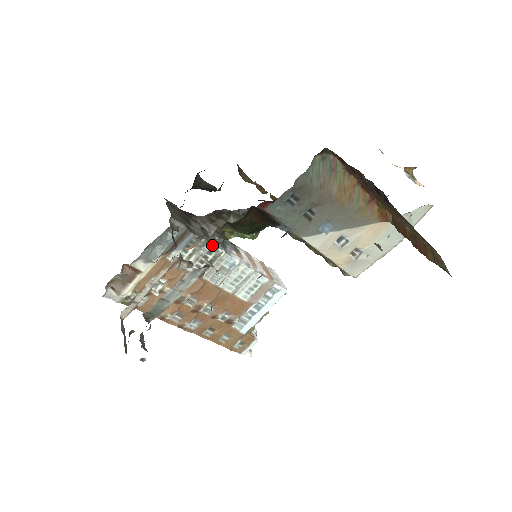
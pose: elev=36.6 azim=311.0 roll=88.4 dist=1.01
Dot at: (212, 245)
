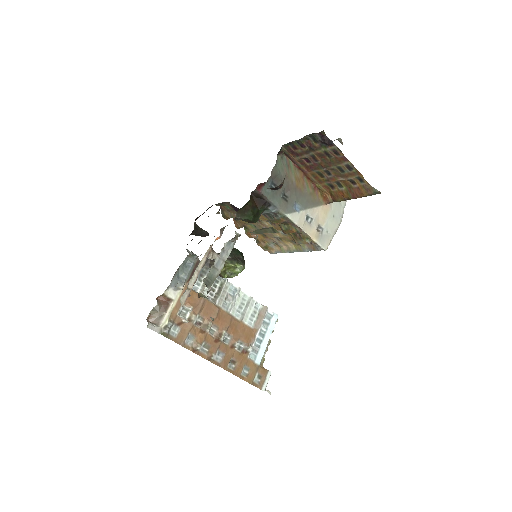
Dot at: occluded
